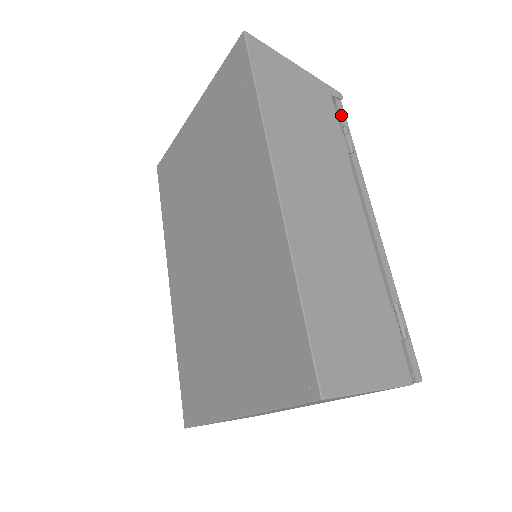
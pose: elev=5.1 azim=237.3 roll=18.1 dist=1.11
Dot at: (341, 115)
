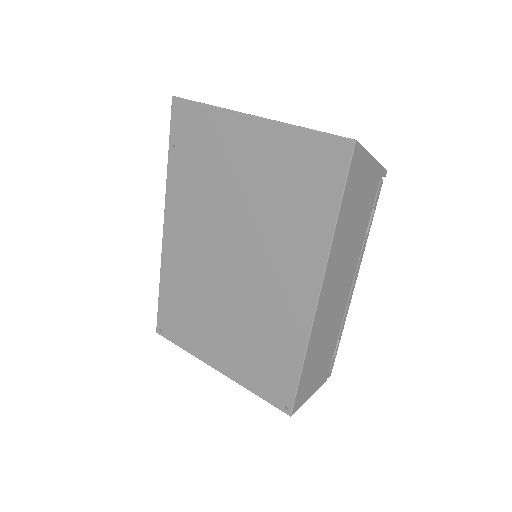
Dot at: (377, 197)
